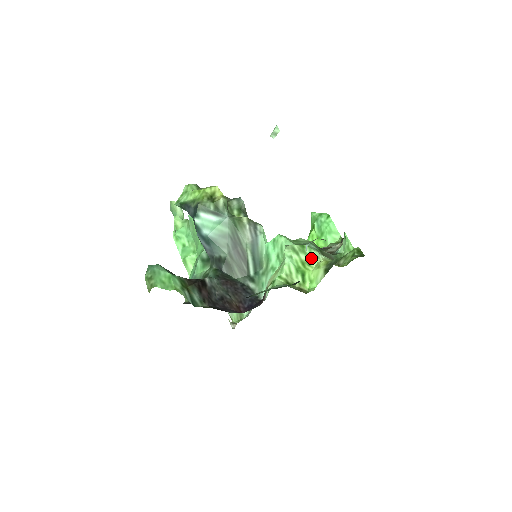
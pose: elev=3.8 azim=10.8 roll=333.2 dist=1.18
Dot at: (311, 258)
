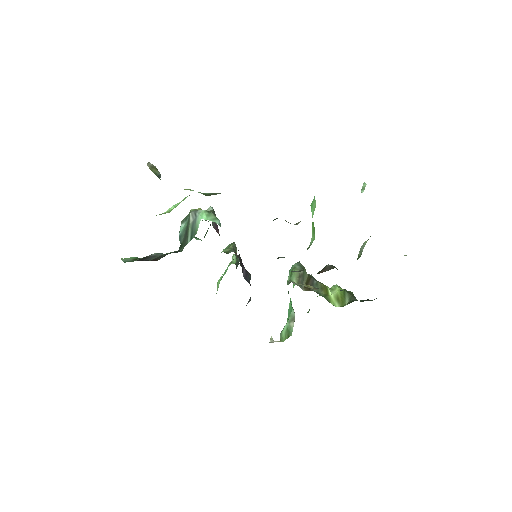
Dot at: occluded
